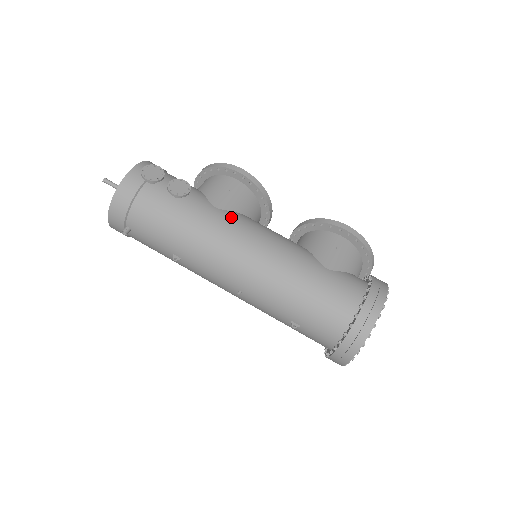
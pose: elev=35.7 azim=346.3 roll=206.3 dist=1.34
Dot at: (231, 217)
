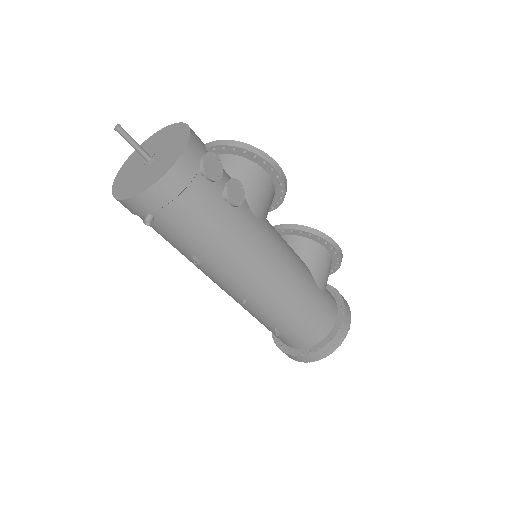
Dot at: (266, 229)
